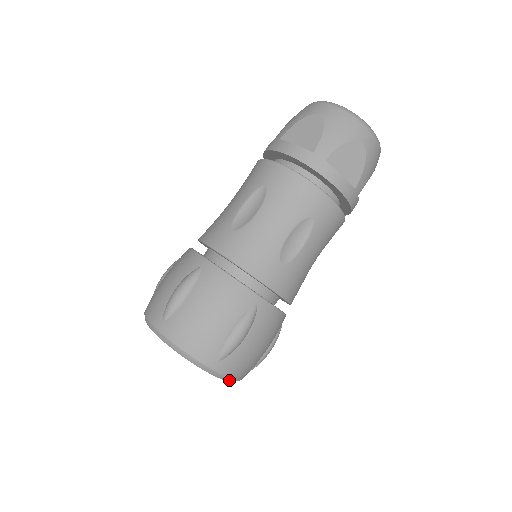
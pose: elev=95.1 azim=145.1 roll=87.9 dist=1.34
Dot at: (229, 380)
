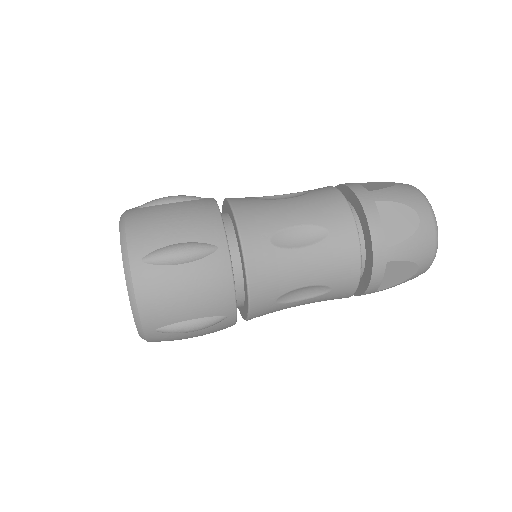
Dot at: (132, 301)
